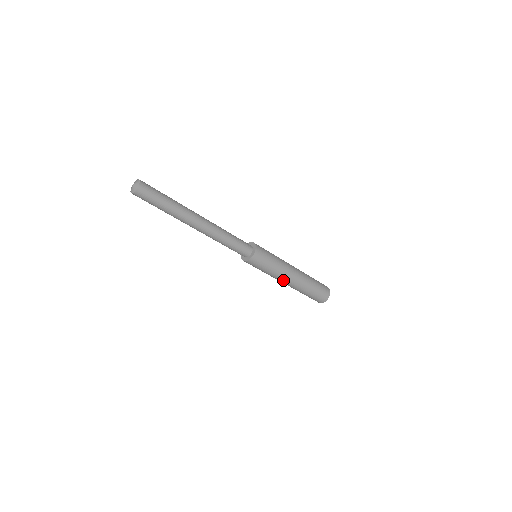
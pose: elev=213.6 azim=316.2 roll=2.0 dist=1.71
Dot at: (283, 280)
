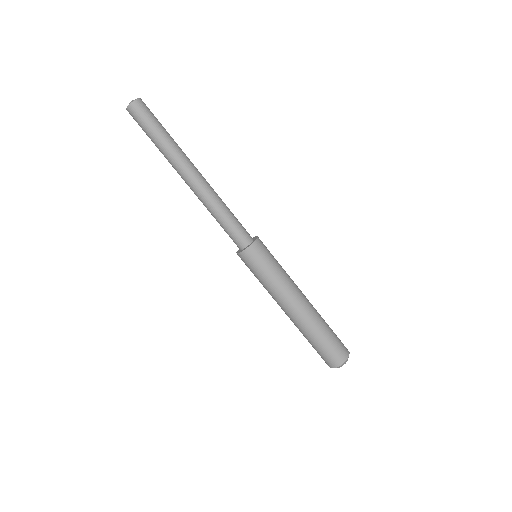
Dot at: (285, 303)
